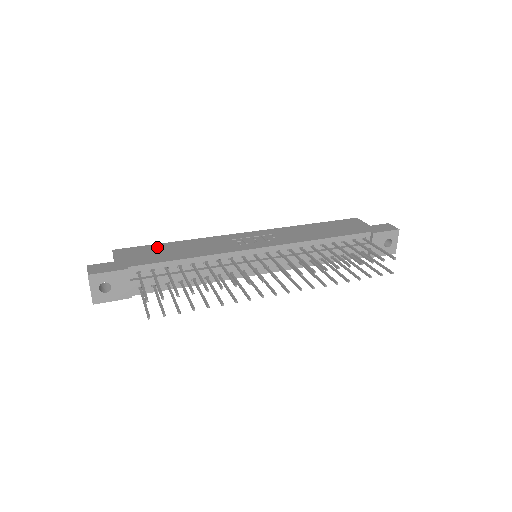
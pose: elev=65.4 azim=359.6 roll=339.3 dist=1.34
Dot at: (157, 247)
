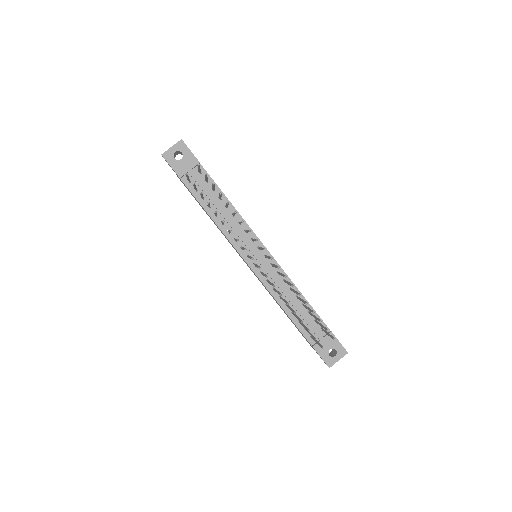
Dot at: occluded
